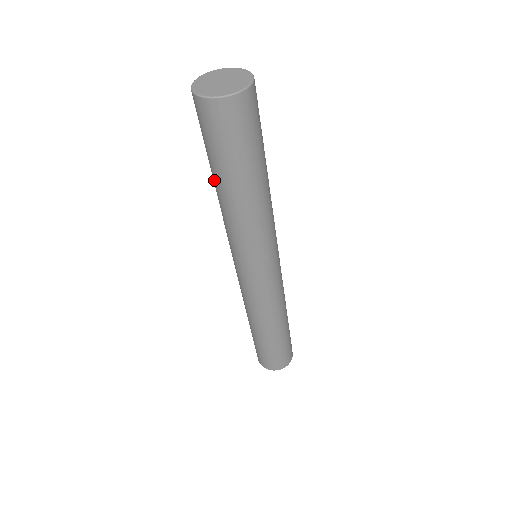
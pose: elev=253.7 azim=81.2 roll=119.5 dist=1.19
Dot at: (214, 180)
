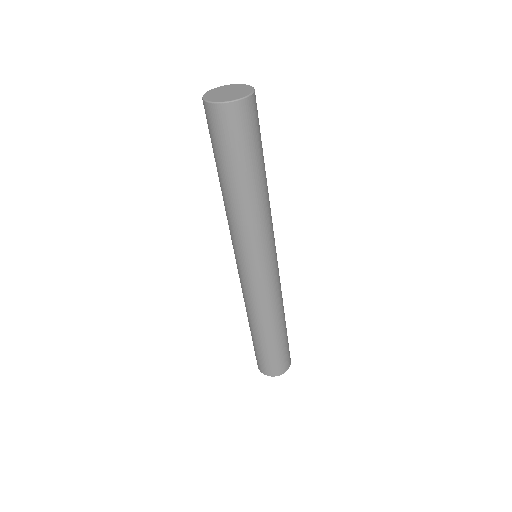
Dot at: (220, 180)
